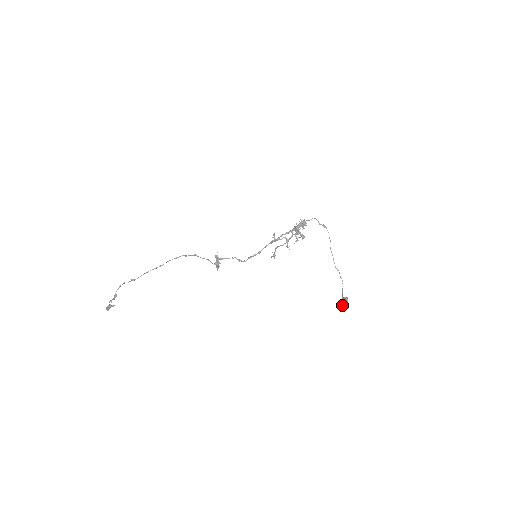
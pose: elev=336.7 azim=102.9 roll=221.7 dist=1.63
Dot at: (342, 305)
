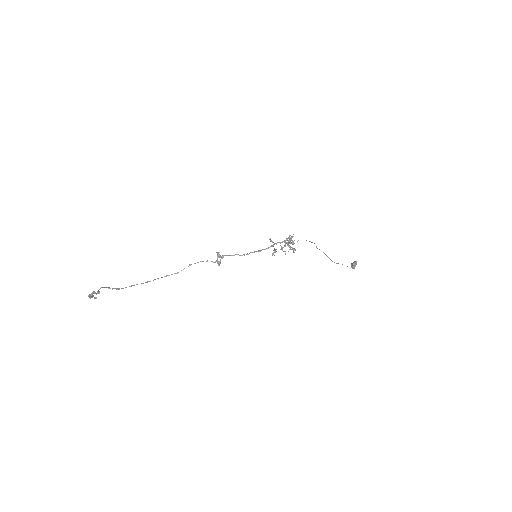
Dot at: (354, 263)
